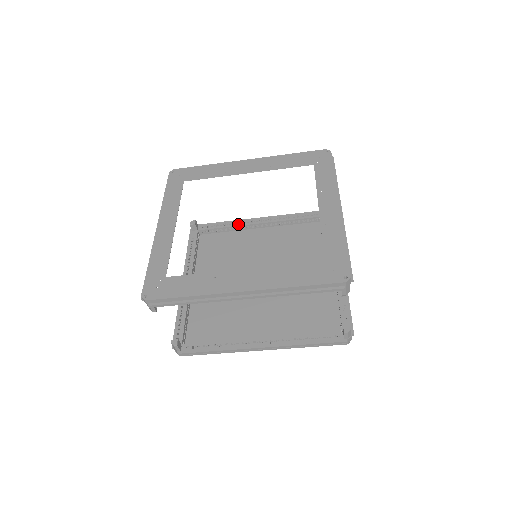
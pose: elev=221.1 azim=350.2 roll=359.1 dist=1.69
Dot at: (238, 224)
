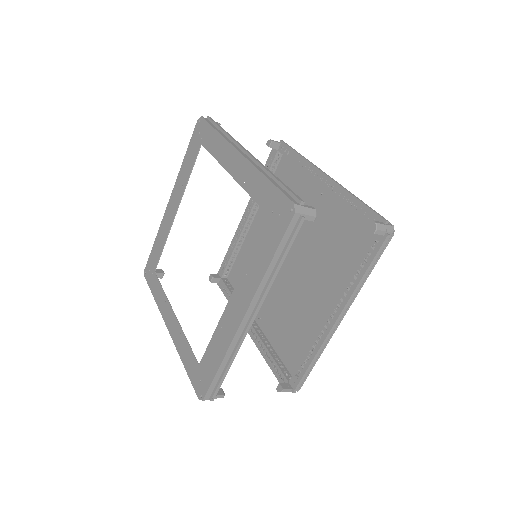
Dot at: (236, 240)
